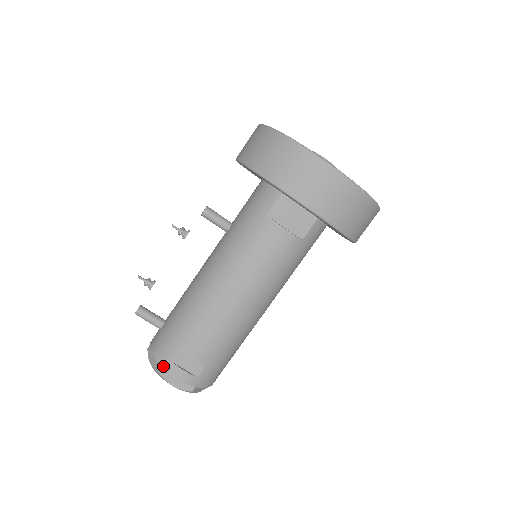
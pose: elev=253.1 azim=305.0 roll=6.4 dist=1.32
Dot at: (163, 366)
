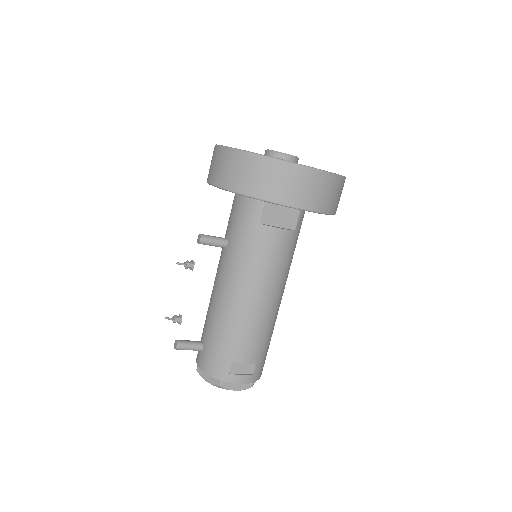
Dot at: (222, 380)
